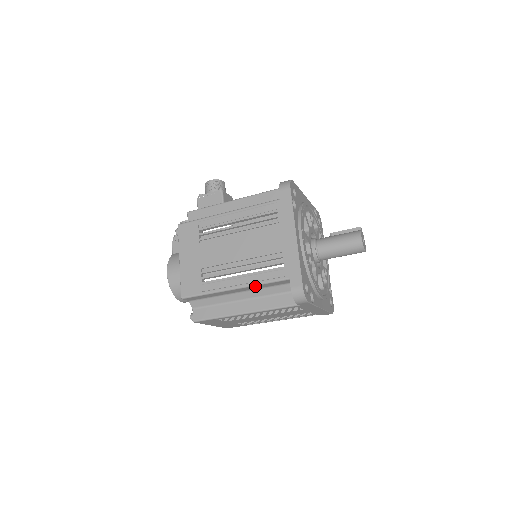
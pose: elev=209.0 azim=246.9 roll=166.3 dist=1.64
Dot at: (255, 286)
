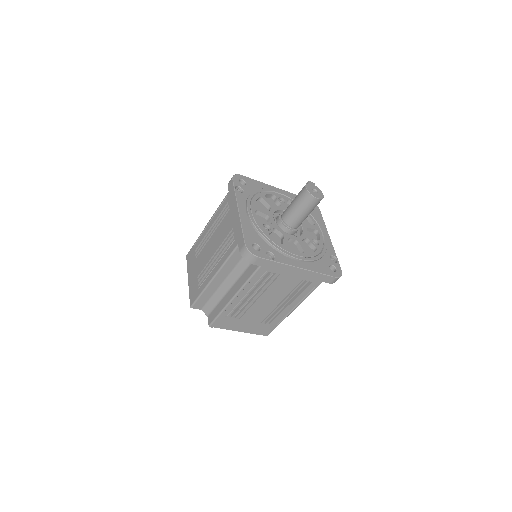
Dot at: (224, 267)
